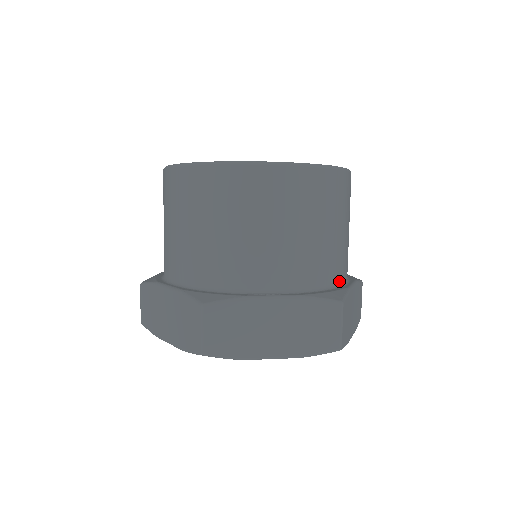
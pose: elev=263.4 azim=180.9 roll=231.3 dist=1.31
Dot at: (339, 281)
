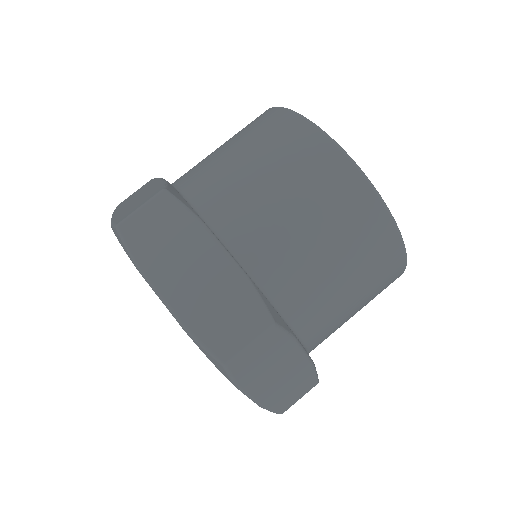
Dot at: occluded
